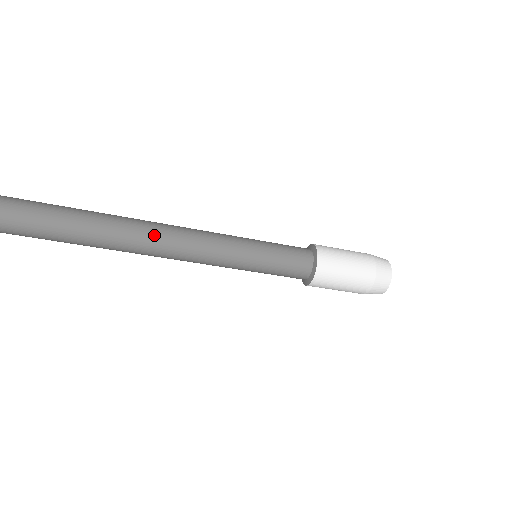
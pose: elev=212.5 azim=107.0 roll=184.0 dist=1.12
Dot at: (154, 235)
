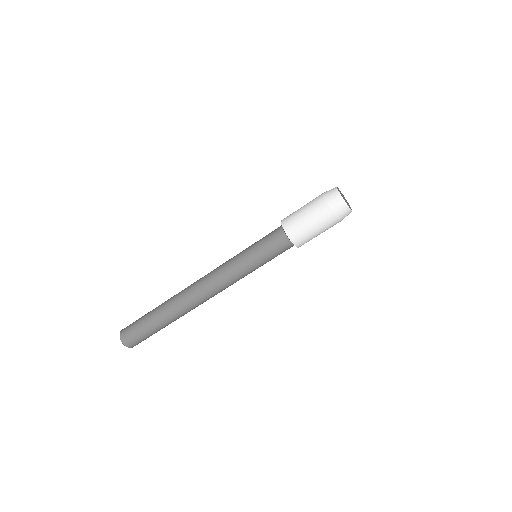
Dot at: (197, 297)
